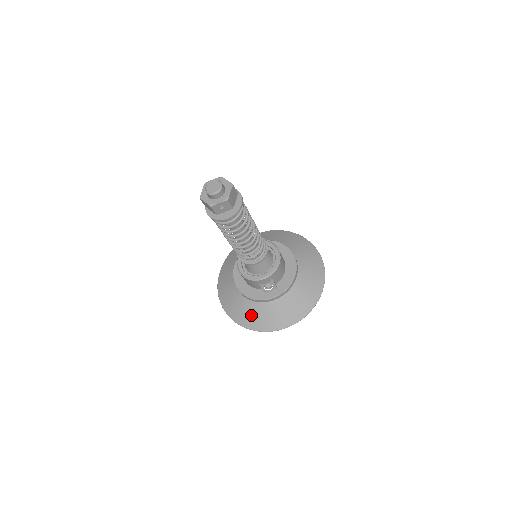
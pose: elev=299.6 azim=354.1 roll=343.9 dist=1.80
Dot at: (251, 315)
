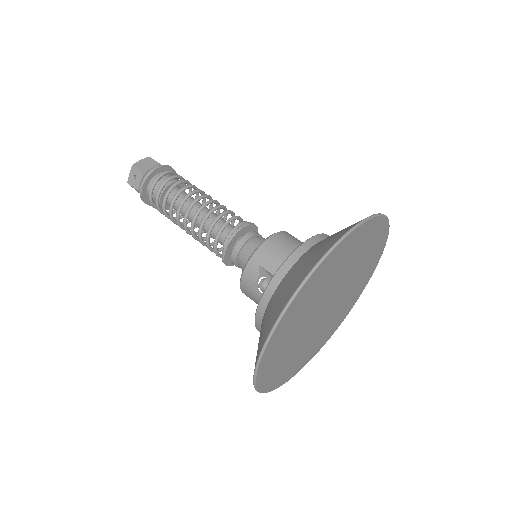
Dot at: occluded
